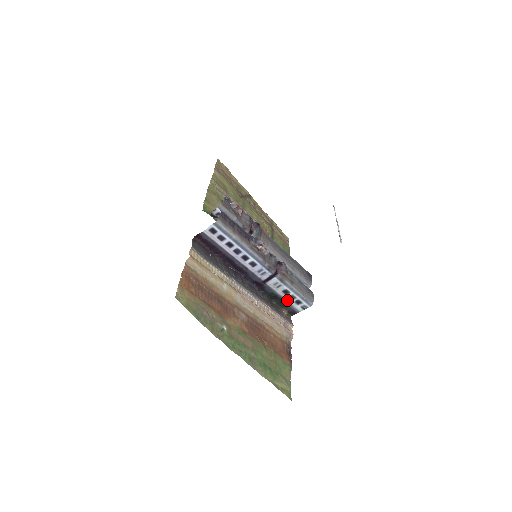
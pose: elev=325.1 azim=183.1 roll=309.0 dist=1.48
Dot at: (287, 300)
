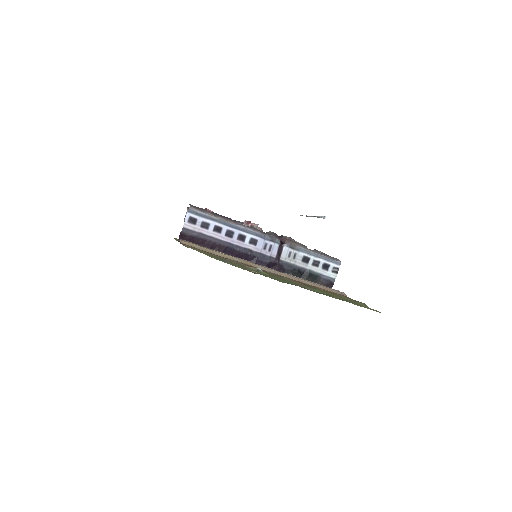
Dot at: (313, 270)
